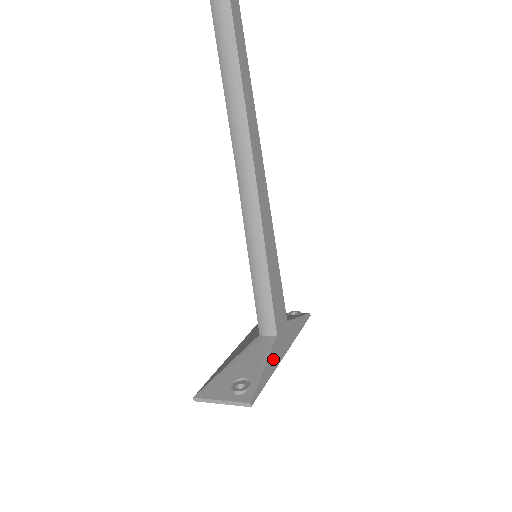
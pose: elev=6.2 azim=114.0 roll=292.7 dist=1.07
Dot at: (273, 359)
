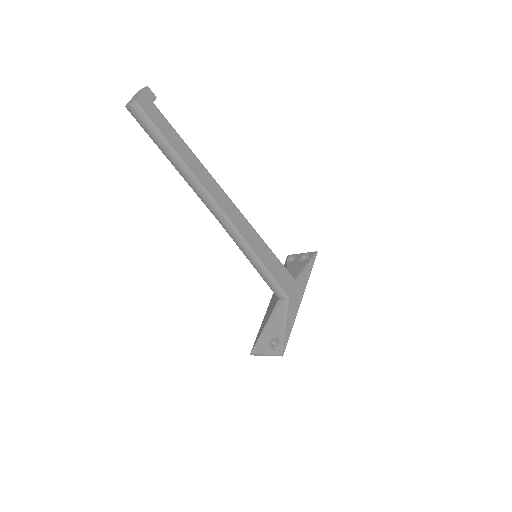
Dot at: (291, 315)
